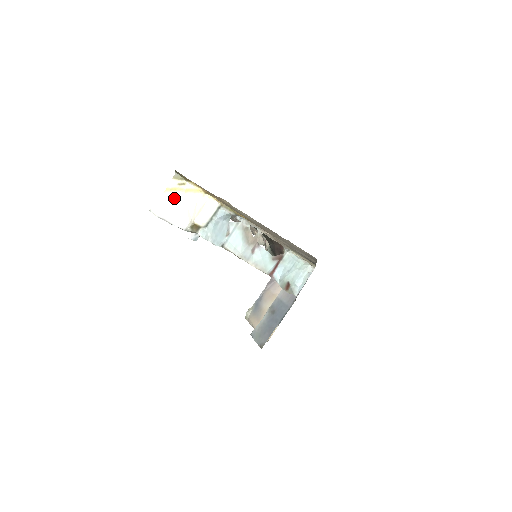
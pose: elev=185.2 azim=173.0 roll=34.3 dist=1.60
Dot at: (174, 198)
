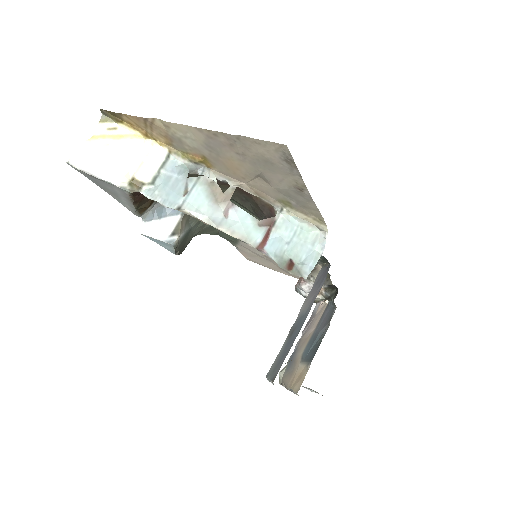
Dot at: (102, 146)
